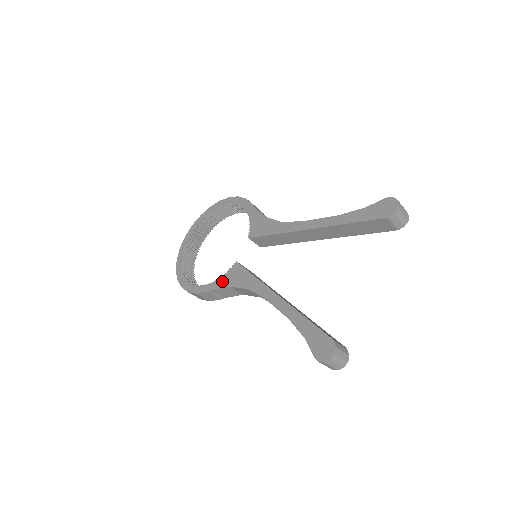
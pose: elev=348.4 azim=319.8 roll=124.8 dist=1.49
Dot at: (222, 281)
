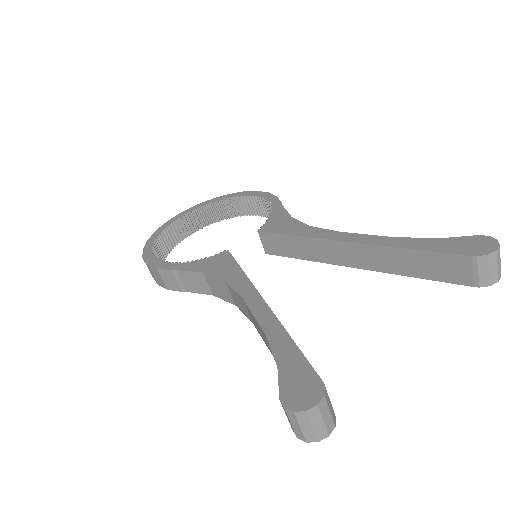
Dot at: (197, 264)
